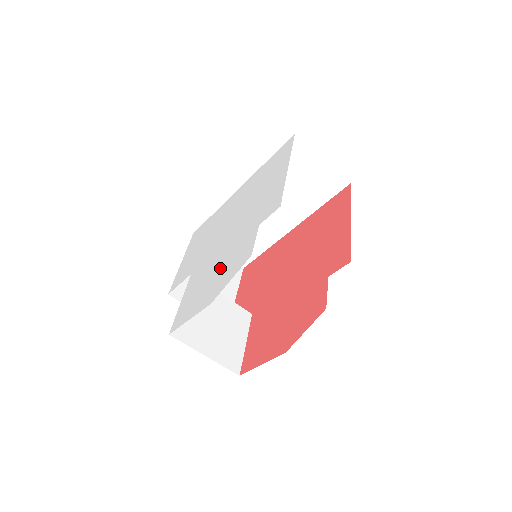
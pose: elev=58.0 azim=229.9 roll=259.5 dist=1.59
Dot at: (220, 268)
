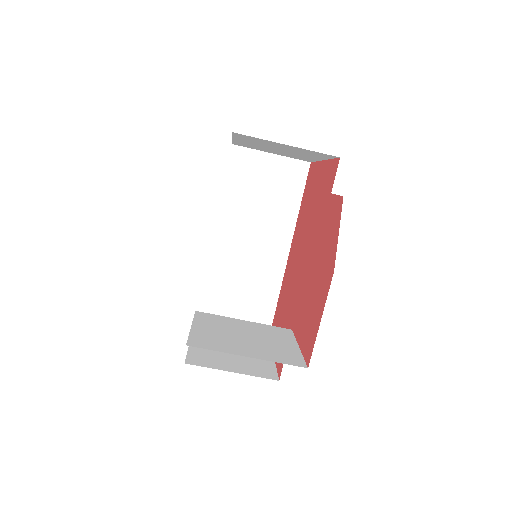
Dot at: occluded
